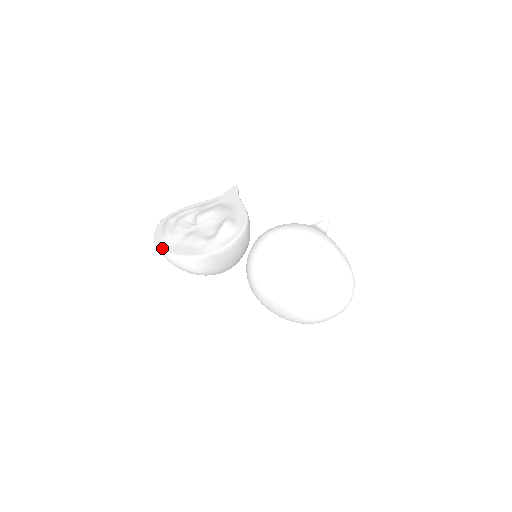
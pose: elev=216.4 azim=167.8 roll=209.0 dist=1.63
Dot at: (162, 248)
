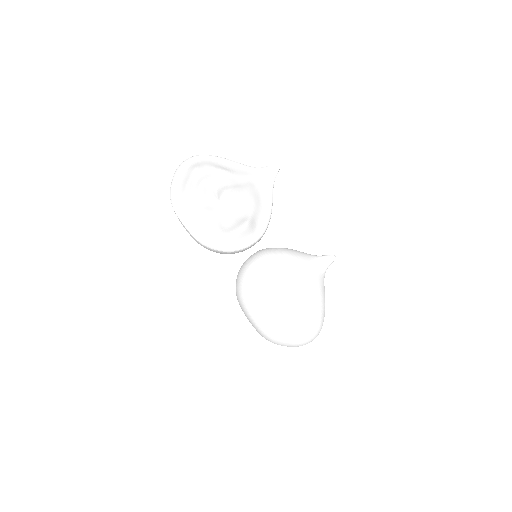
Dot at: (175, 206)
